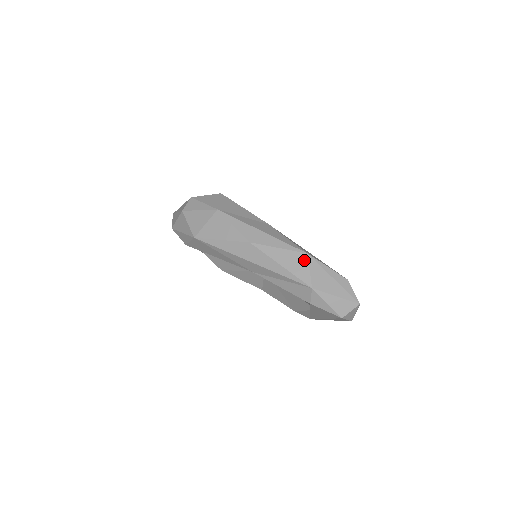
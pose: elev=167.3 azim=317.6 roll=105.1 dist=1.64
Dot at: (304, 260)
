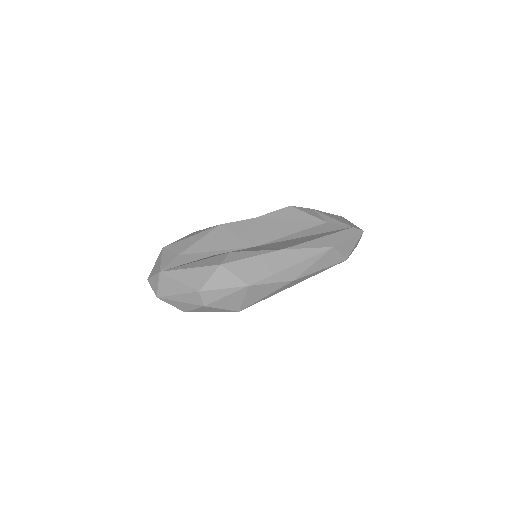
Dot at: (334, 253)
